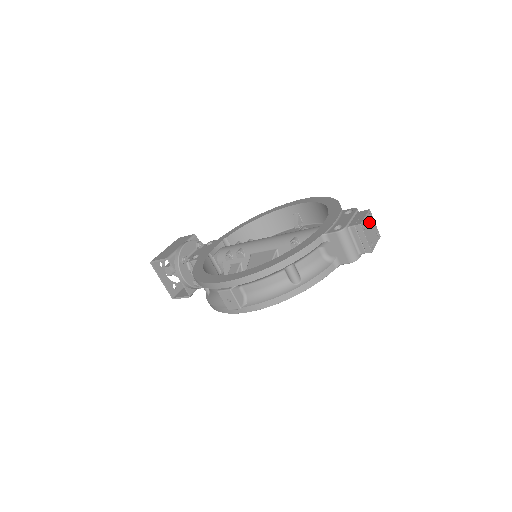
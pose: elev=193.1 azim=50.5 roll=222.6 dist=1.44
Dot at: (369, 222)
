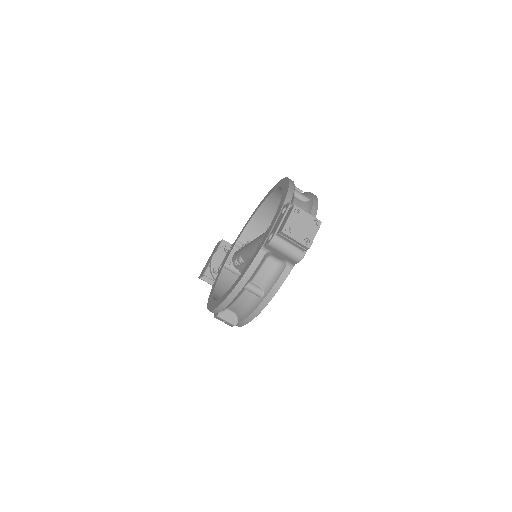
Dot at: (297, 219)
